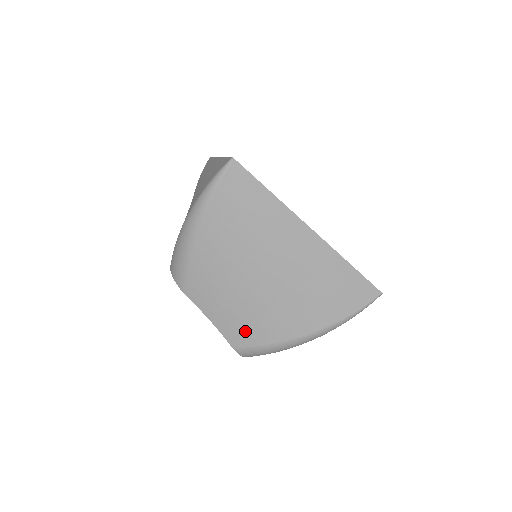
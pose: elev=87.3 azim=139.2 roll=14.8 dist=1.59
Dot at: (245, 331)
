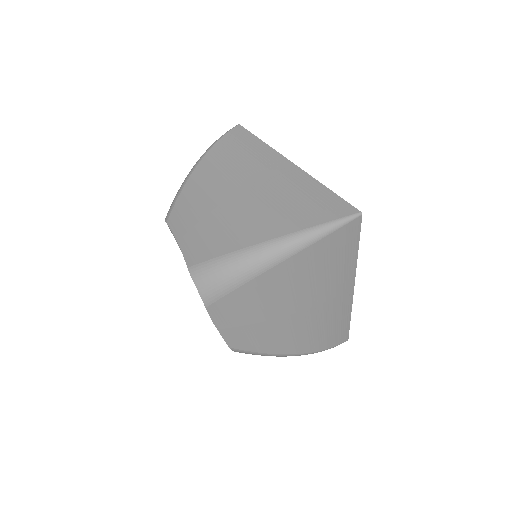
Dot at: (205, 244)
